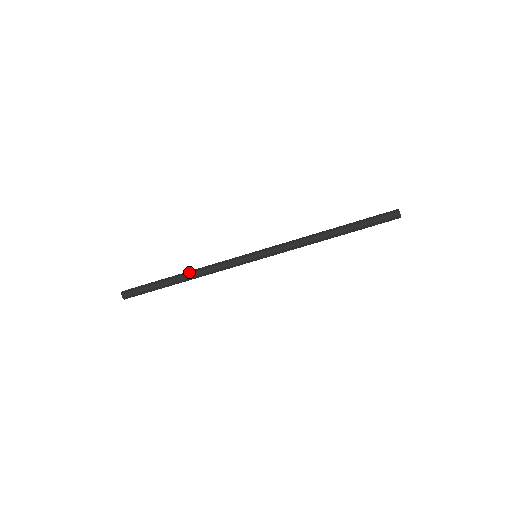
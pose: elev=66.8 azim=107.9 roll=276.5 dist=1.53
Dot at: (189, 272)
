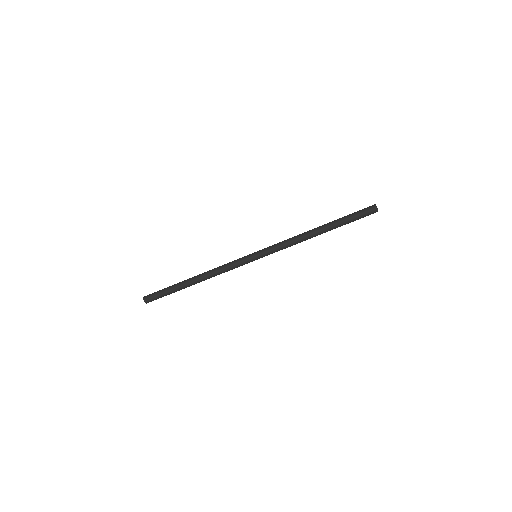
Dot at: (200, 277)
